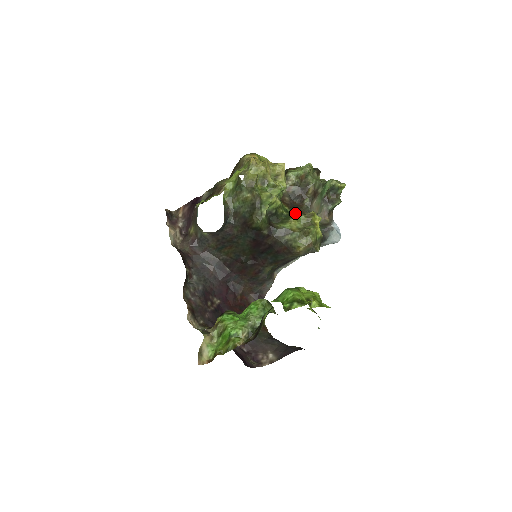
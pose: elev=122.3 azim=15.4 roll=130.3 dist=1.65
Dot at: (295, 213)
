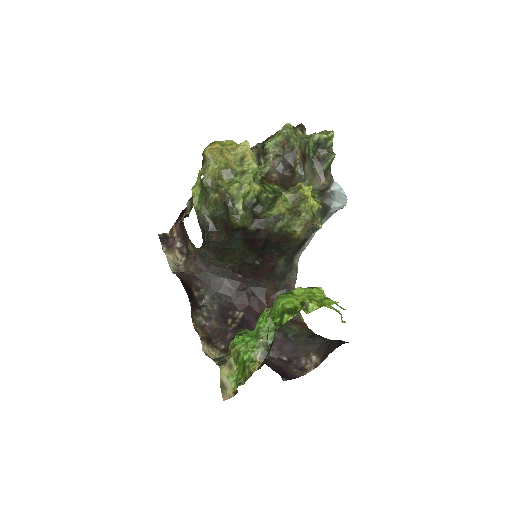
Dot at: (286, 189)
